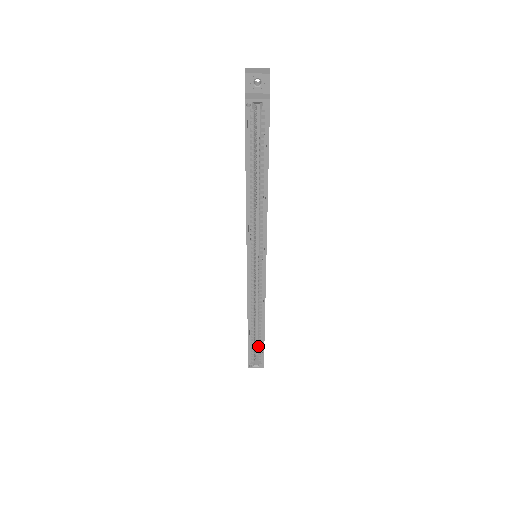
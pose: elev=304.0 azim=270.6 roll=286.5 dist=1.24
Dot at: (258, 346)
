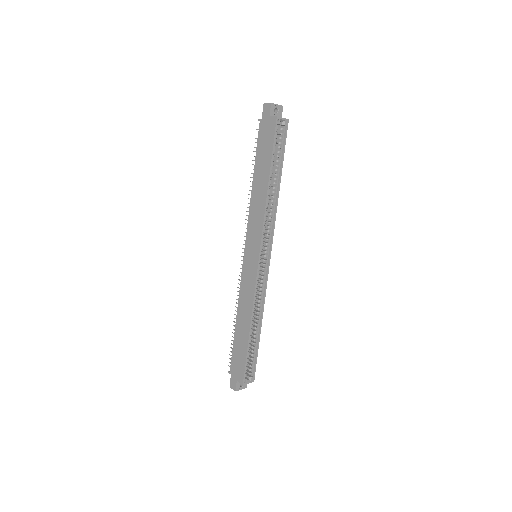
Dot at: (252, 354)
